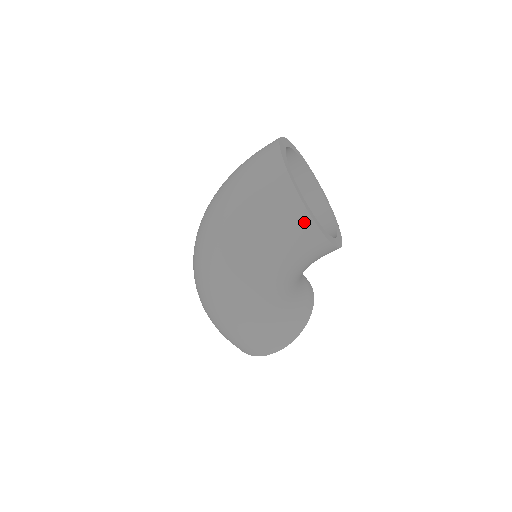
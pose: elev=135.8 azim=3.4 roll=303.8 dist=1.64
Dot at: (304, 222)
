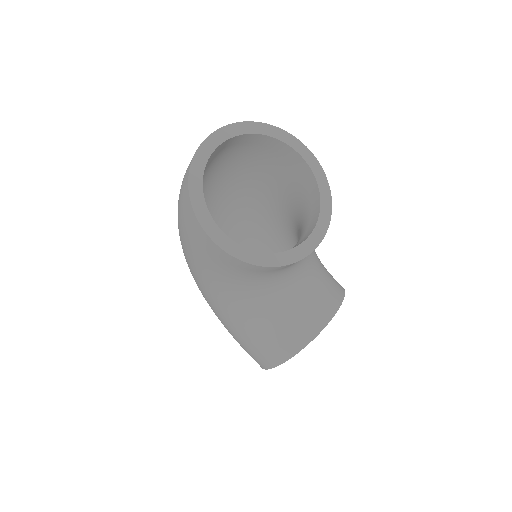
Dot at: (195, 223)
